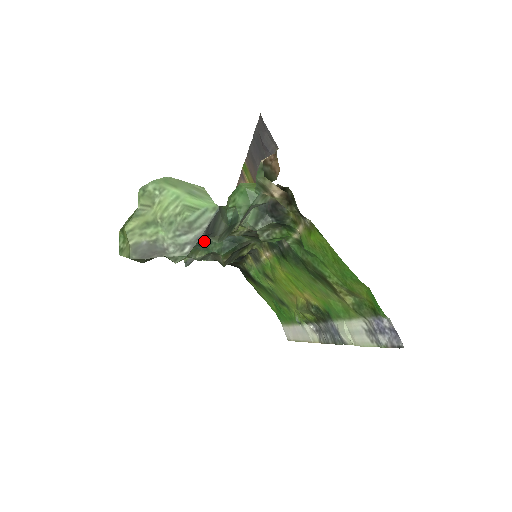
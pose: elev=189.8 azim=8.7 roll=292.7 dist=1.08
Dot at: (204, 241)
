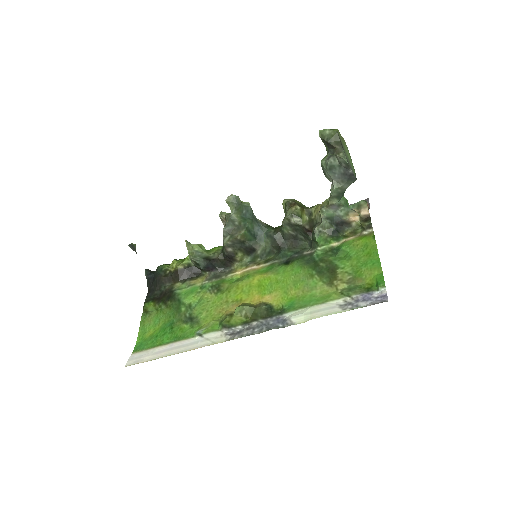
Dot at: (251, 214)
